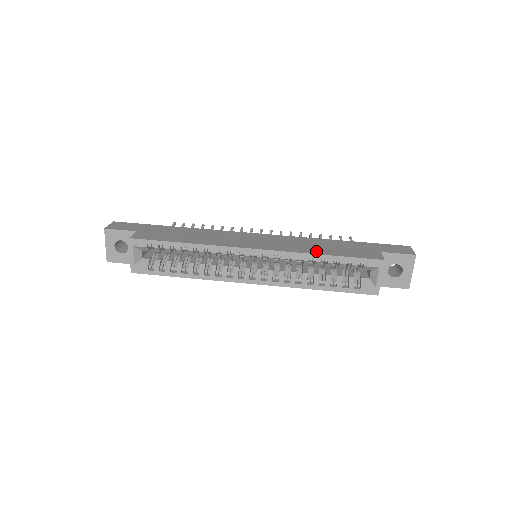
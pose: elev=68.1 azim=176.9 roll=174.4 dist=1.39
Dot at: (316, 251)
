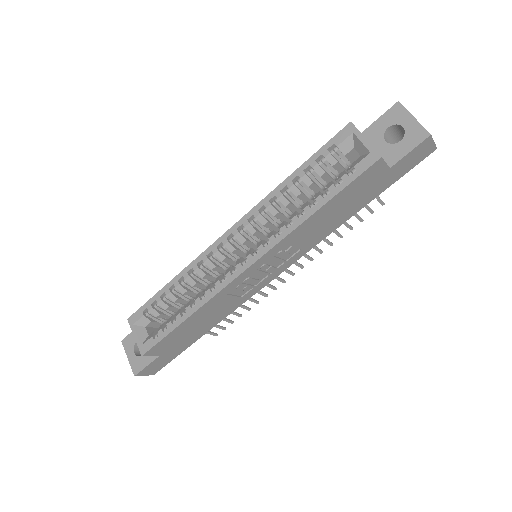
Dot at: occluded
